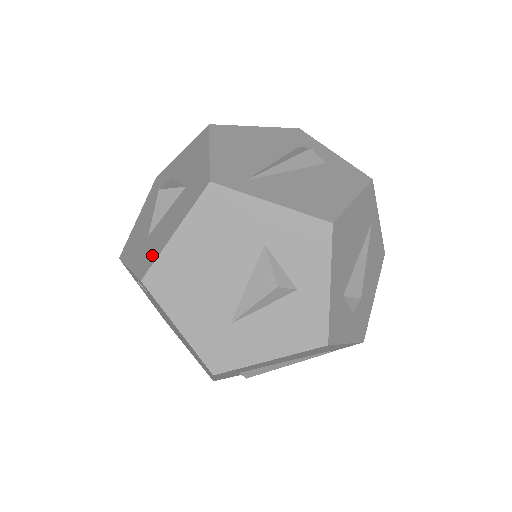
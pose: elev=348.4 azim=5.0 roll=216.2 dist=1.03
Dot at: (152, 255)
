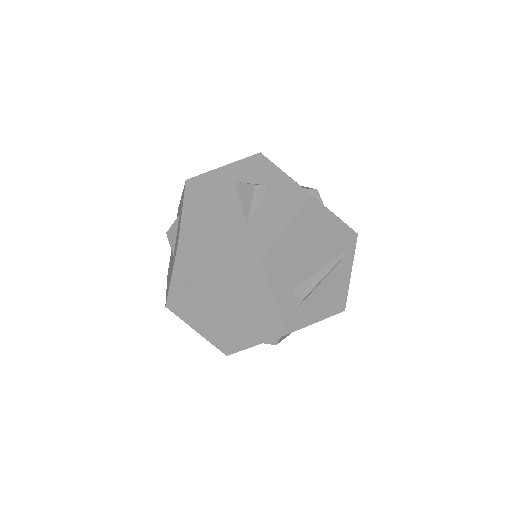
Dot at: occluded
